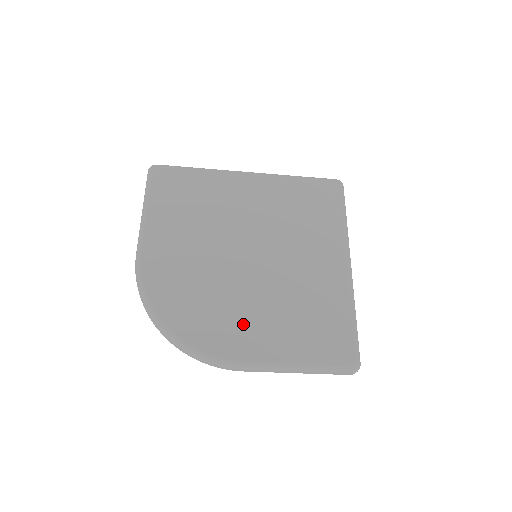
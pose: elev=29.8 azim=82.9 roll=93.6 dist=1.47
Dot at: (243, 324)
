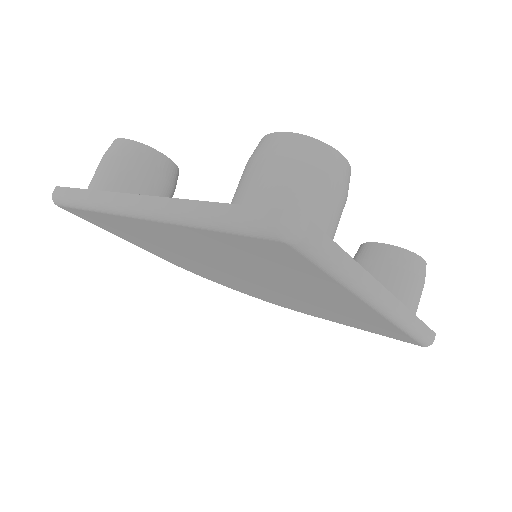
Dot at: (290, 304)
